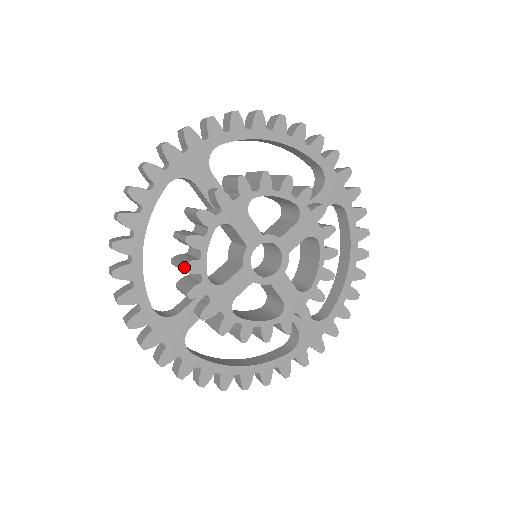
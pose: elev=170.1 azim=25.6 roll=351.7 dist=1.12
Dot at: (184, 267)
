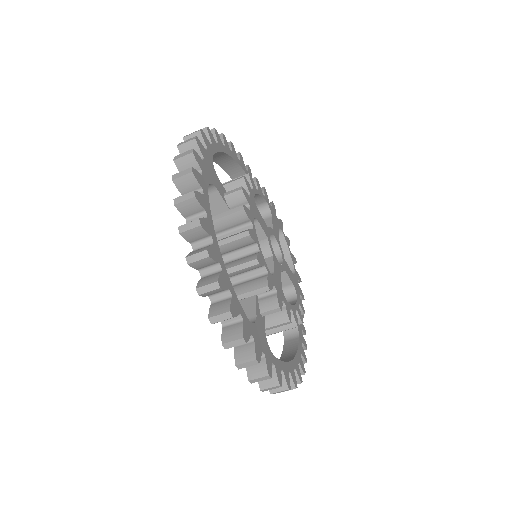
Dot at: (258, 260)
